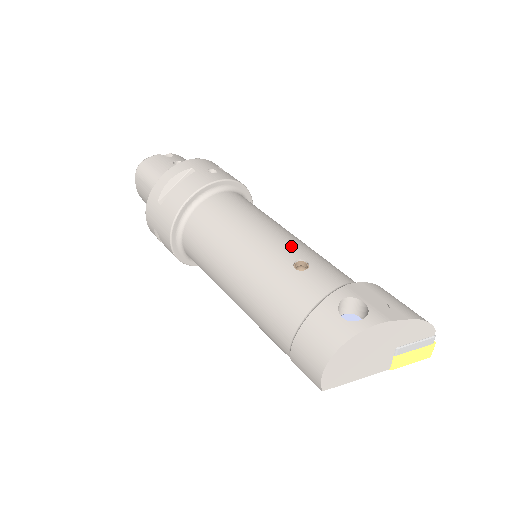
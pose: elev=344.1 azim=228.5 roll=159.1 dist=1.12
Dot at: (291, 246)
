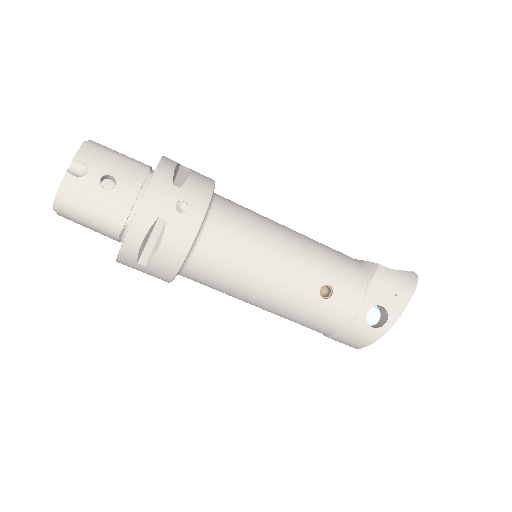
Dot at: (309, 273)
